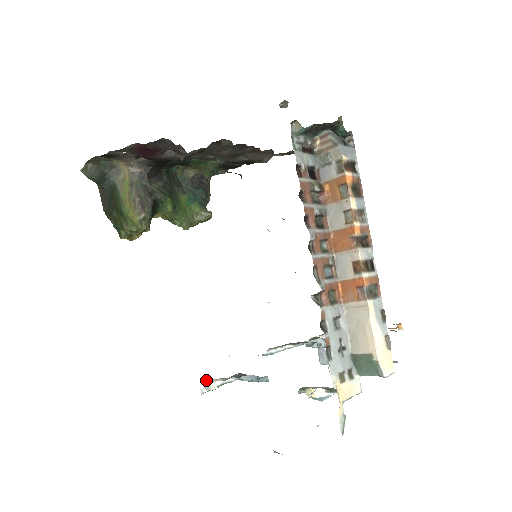
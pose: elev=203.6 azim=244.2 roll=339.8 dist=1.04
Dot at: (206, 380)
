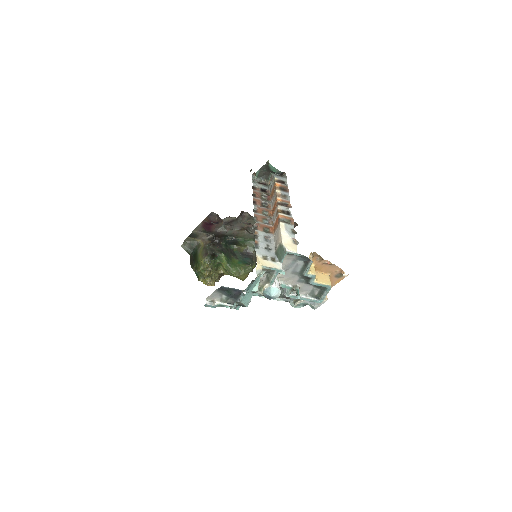
Dot at: (210, 300)
